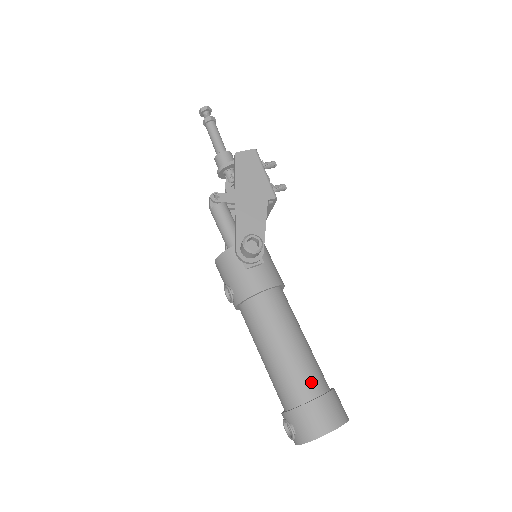
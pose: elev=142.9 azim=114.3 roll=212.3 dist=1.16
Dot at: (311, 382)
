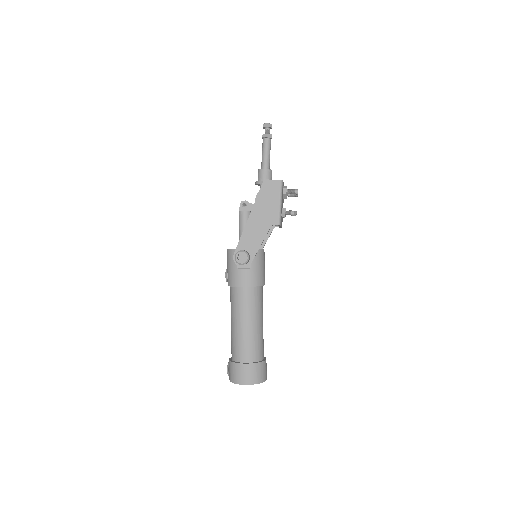
Dot at: (247, 353)
